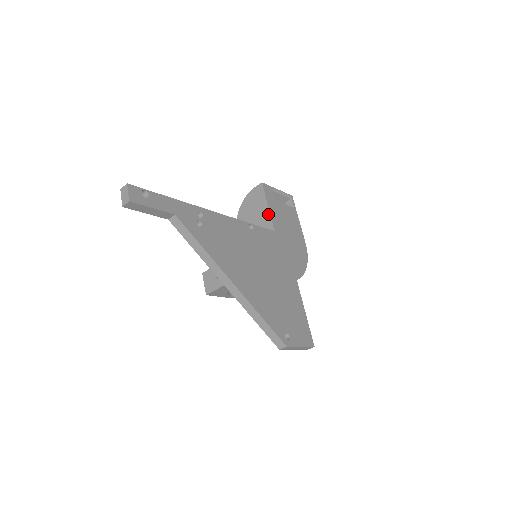
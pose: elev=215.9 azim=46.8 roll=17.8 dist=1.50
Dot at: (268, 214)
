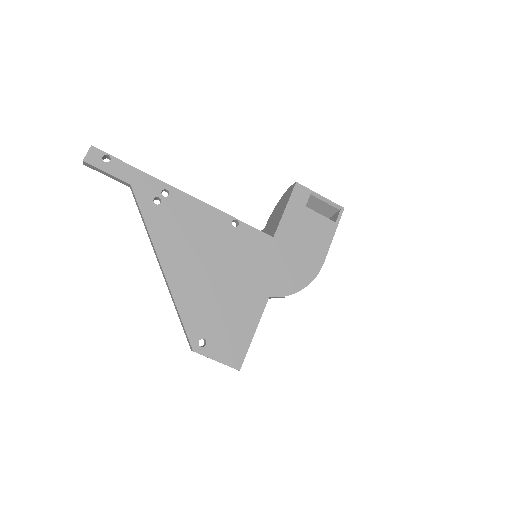
Dot at: (280, 217)
